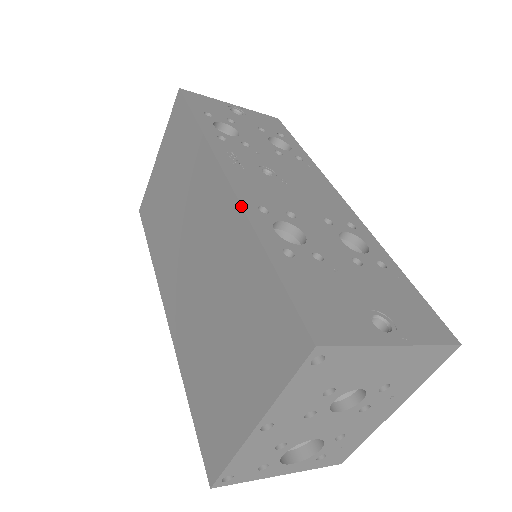
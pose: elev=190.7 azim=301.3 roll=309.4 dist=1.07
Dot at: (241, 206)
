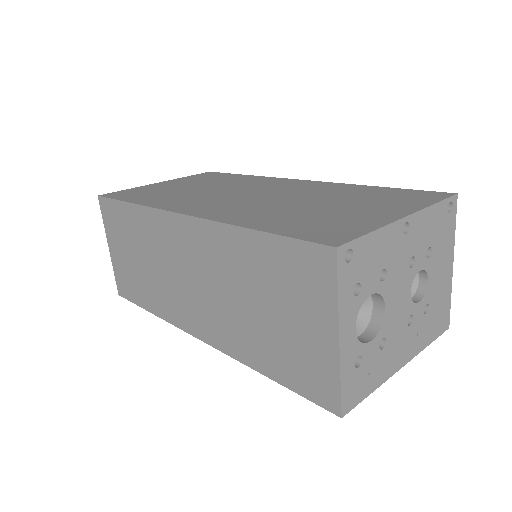
Dot at: occluded
